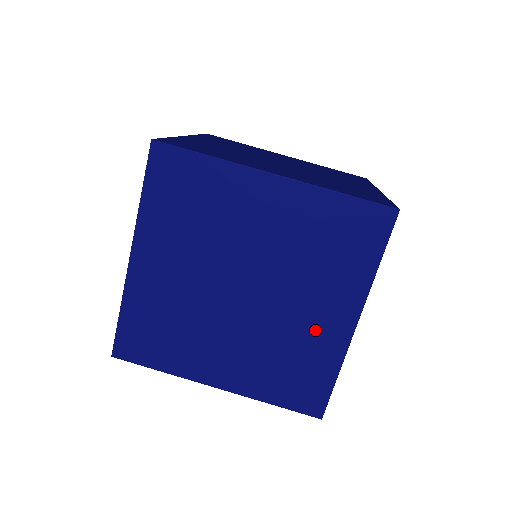
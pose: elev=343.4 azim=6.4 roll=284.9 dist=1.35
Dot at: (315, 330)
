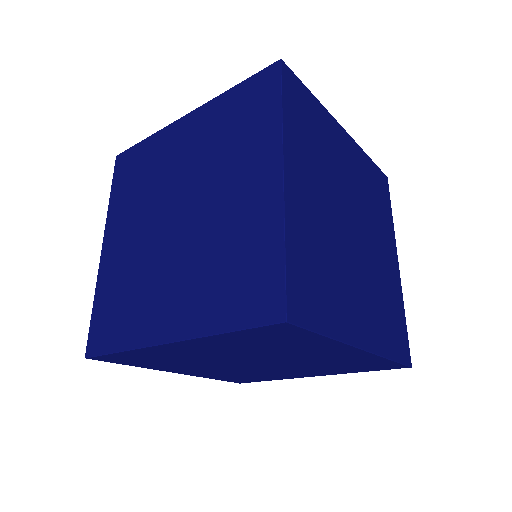
Dot at: (388, 271)
